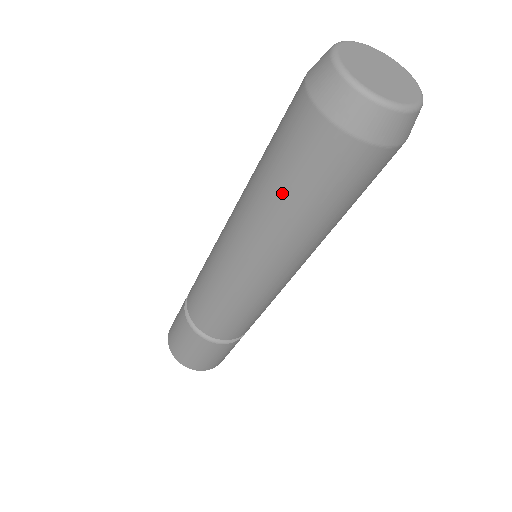
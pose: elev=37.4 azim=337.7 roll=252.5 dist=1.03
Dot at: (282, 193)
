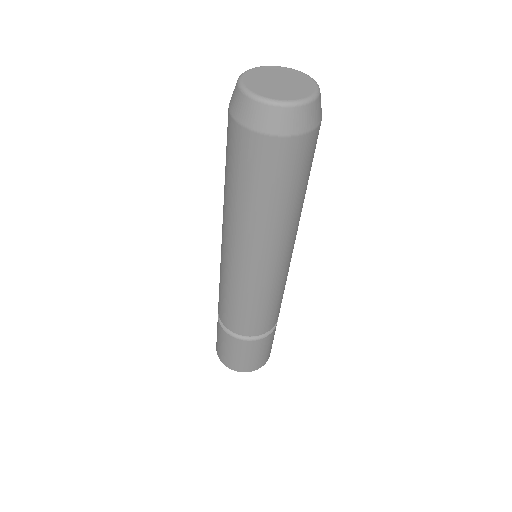
Dot at: (235, 191)
